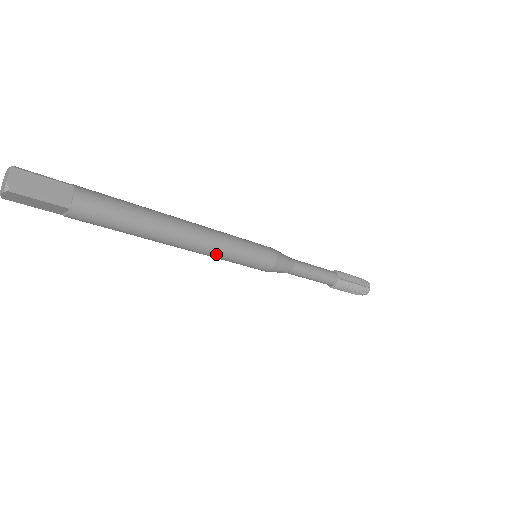
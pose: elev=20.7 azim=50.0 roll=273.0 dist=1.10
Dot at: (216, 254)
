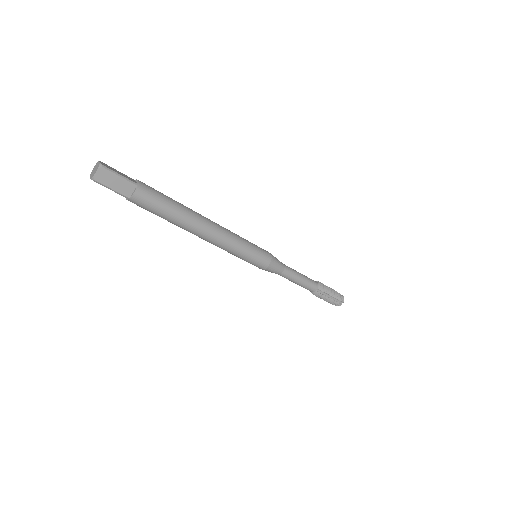
Dot at: (223, 249)
